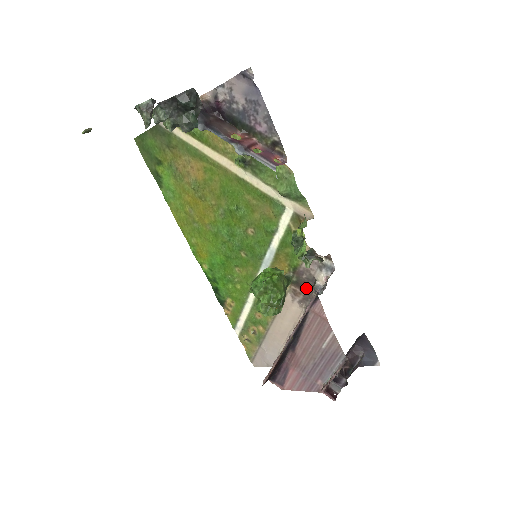
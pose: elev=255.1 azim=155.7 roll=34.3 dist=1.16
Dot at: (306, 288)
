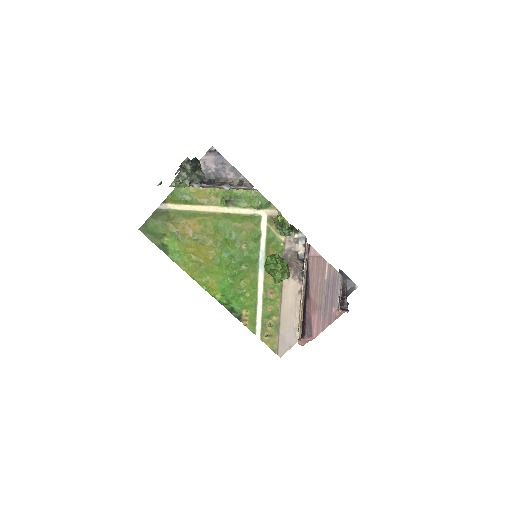
Dot at: (293, 263)
